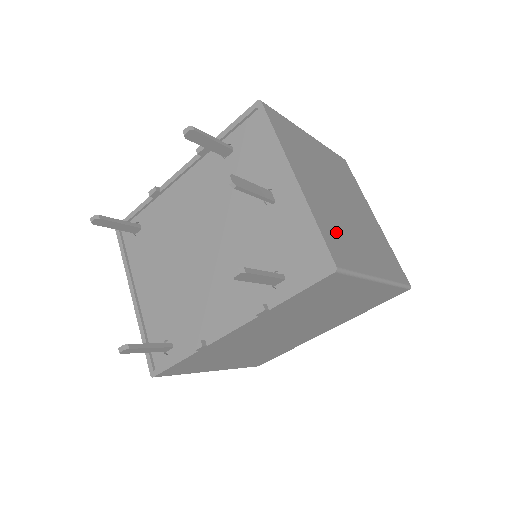
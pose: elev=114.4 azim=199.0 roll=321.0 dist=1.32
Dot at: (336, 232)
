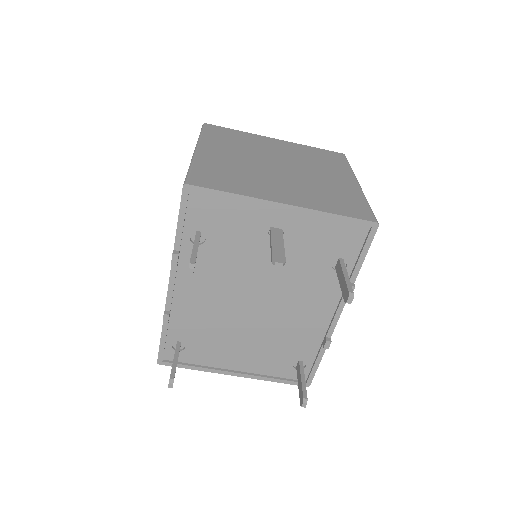
Dot at: (331, 199)
